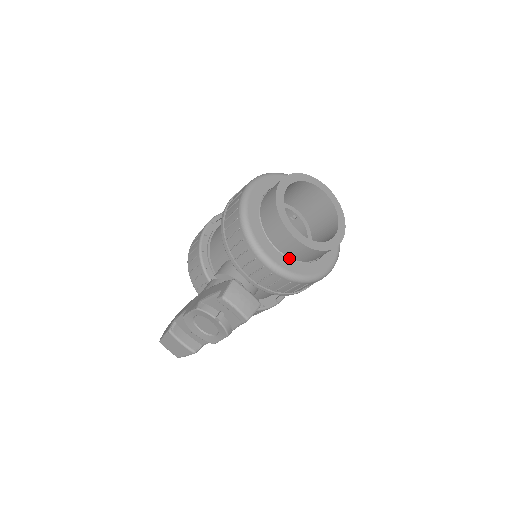
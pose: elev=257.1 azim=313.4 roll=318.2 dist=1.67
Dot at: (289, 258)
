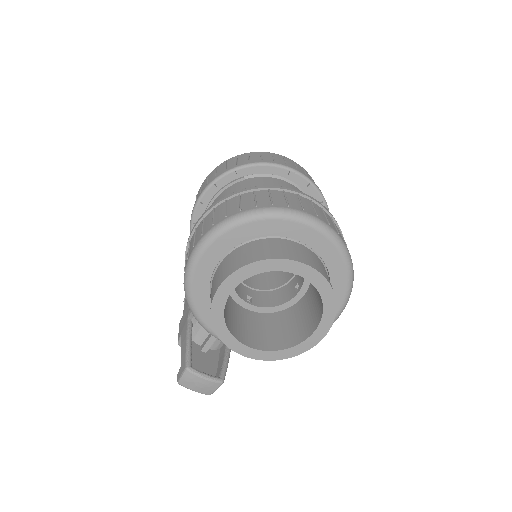
Dot at: occluded
